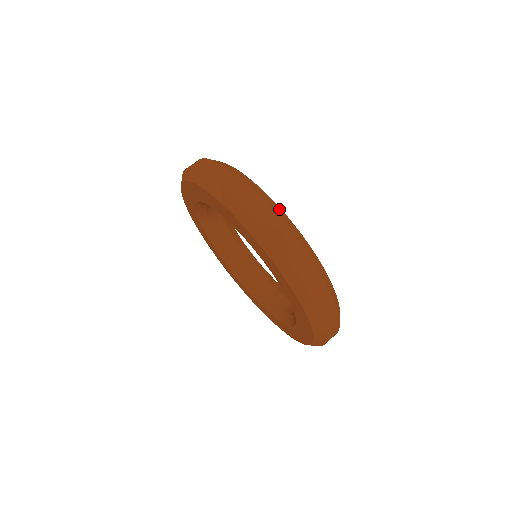
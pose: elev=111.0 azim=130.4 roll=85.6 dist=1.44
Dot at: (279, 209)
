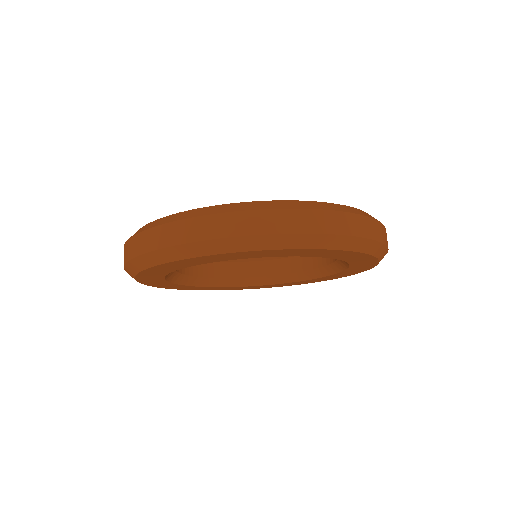
Dot at: (241, 204)
